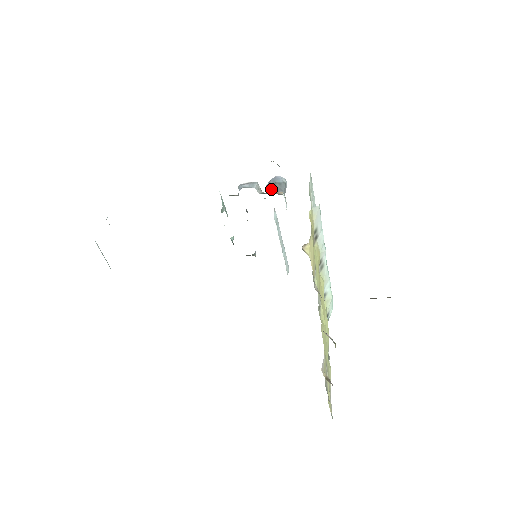
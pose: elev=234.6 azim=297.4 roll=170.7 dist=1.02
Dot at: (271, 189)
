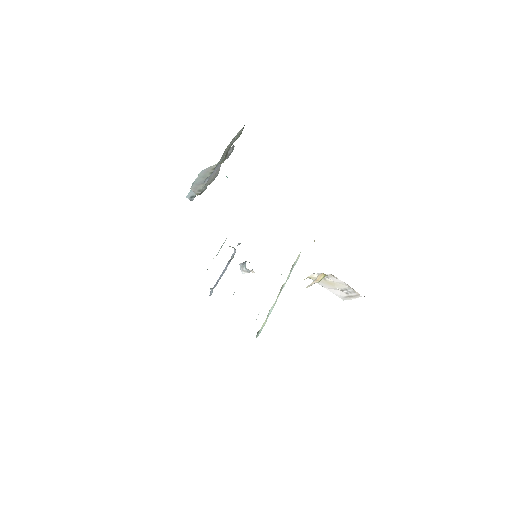
Dot at: occluded
